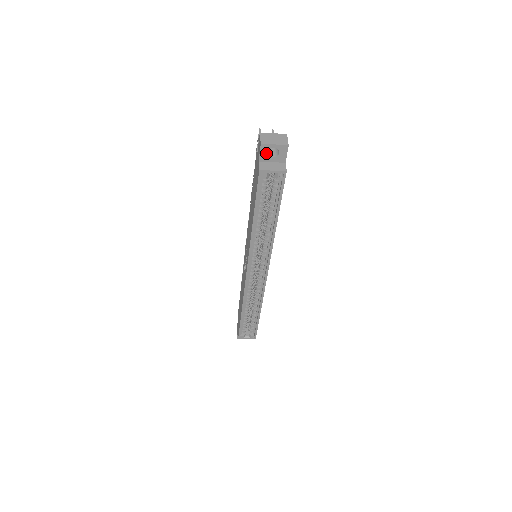
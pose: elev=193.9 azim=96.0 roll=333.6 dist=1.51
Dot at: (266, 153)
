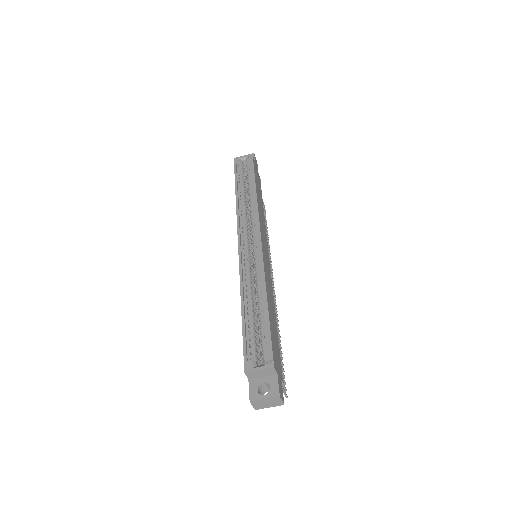
Dot at: occluded
